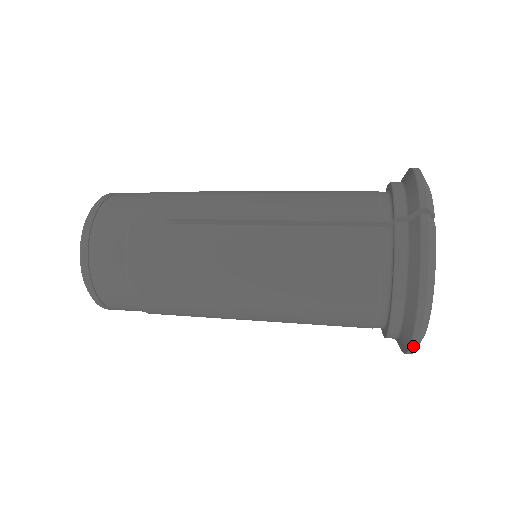
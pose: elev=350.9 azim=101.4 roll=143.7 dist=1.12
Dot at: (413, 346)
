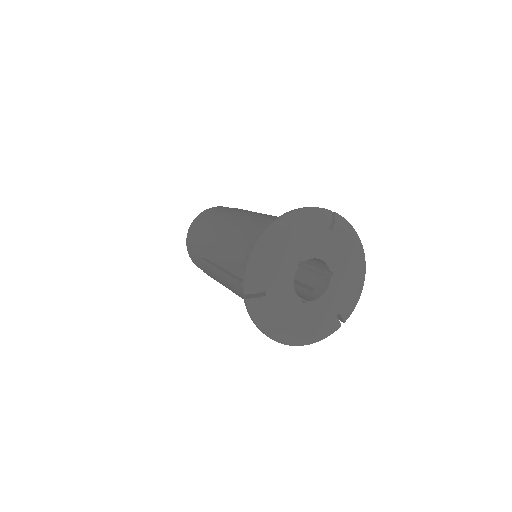
Dot at: (307, 344)
